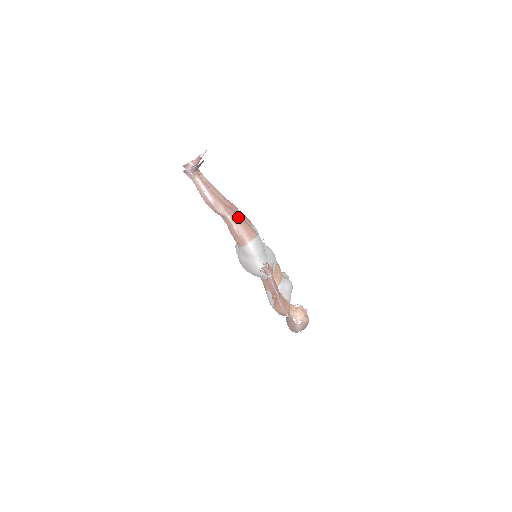
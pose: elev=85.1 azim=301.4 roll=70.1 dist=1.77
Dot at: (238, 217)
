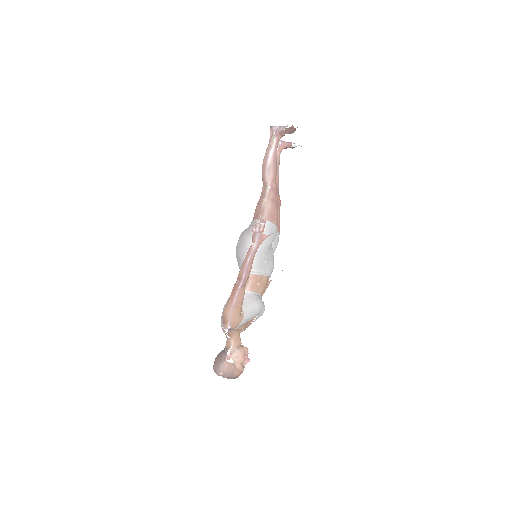
Dot at: (276, 196)
